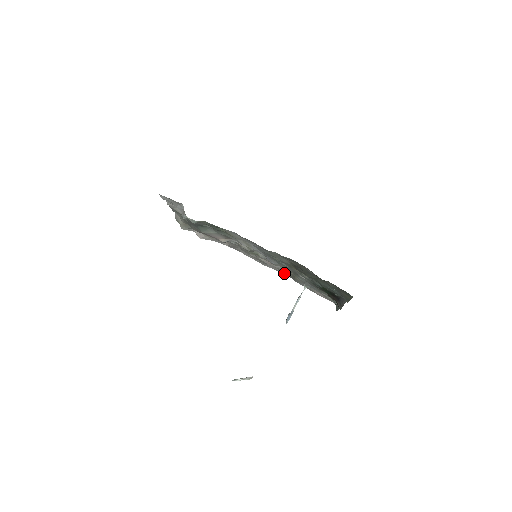
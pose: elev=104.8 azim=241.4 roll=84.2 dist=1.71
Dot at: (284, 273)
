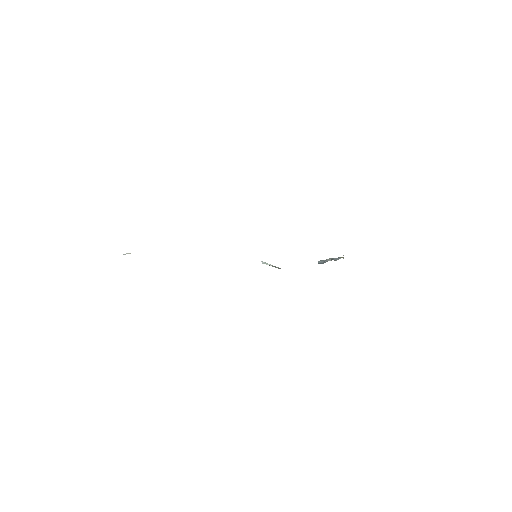
Dot at: occluded
